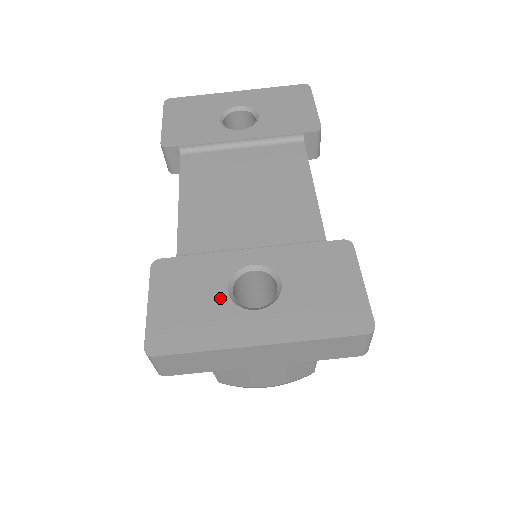
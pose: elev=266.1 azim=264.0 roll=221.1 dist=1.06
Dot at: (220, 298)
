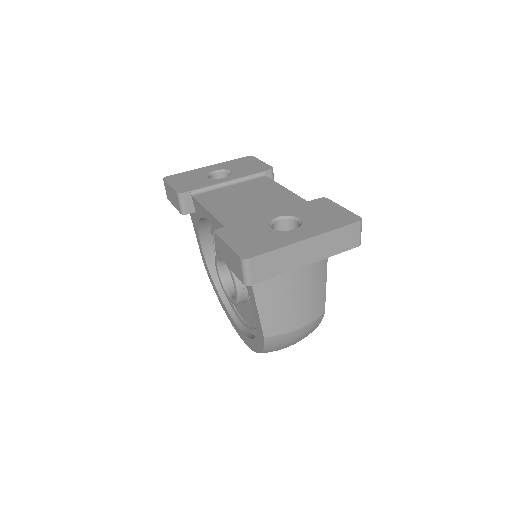
Dot at: (269, 231)
